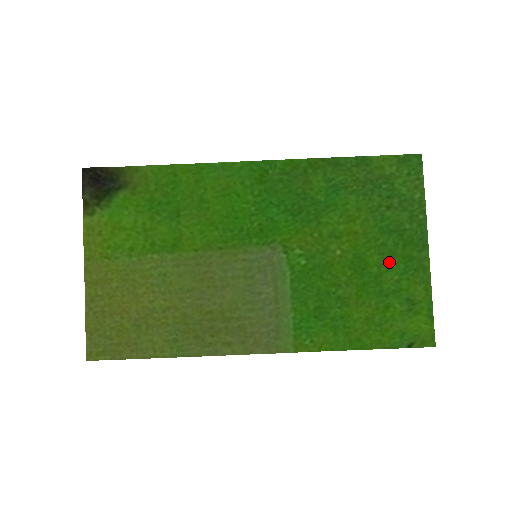
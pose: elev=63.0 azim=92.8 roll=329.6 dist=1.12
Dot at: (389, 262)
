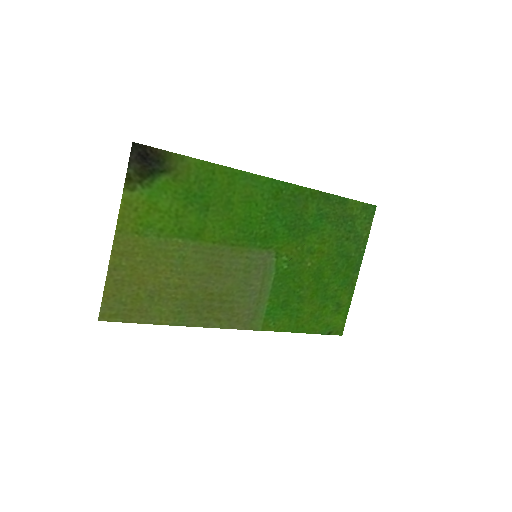
Dot at: (335, 277)
